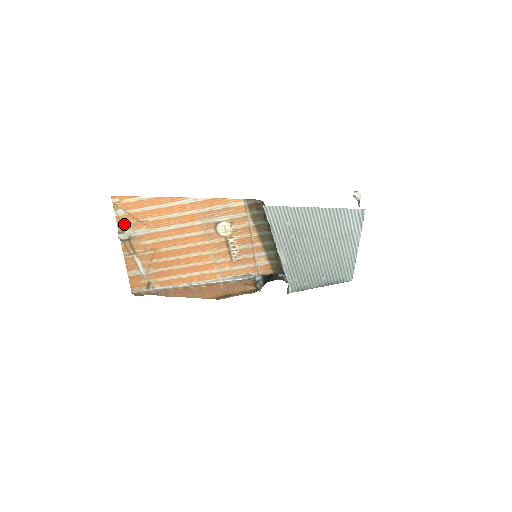
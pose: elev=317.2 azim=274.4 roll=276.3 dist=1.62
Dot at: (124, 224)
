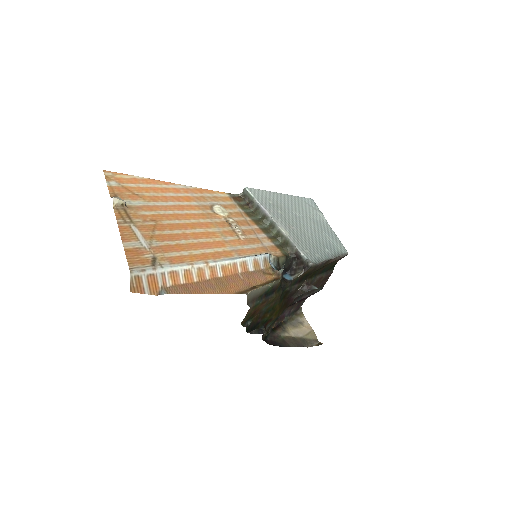
Dot at: (117, 194)
